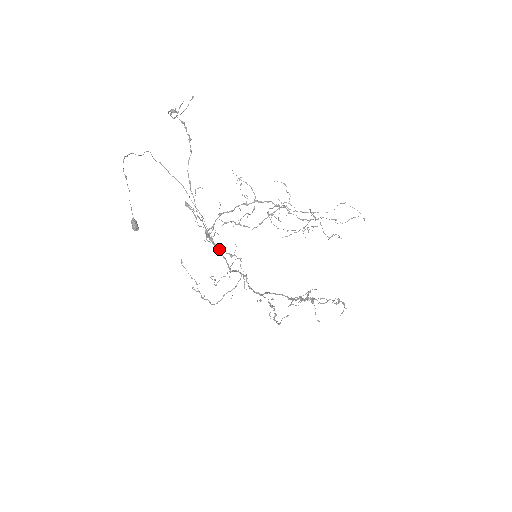
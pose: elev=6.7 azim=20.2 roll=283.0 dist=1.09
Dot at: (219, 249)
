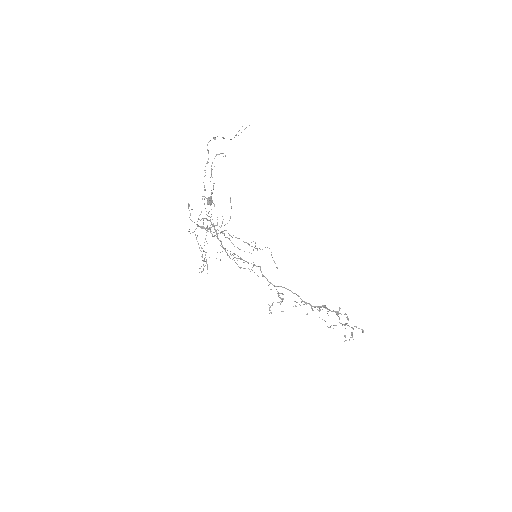
Dot at: occluded
